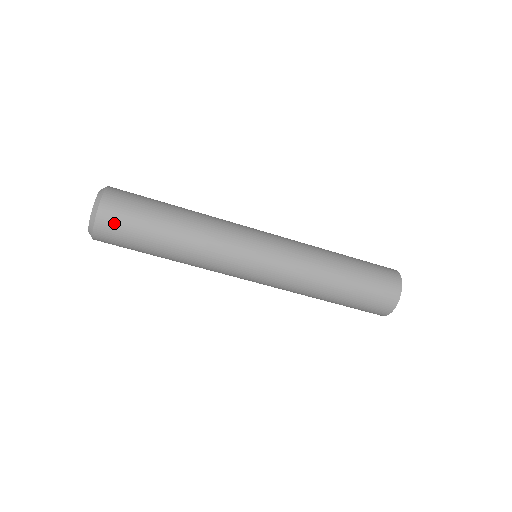
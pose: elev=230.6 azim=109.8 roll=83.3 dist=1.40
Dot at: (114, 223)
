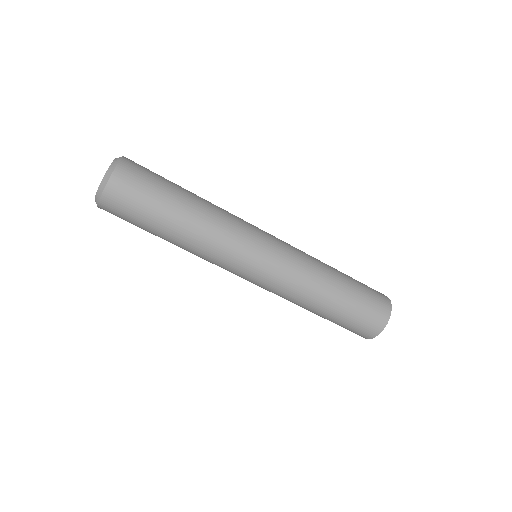
Dot at: (133, 176)
